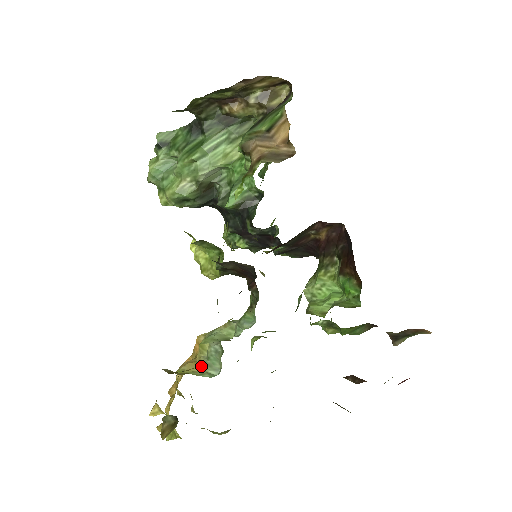
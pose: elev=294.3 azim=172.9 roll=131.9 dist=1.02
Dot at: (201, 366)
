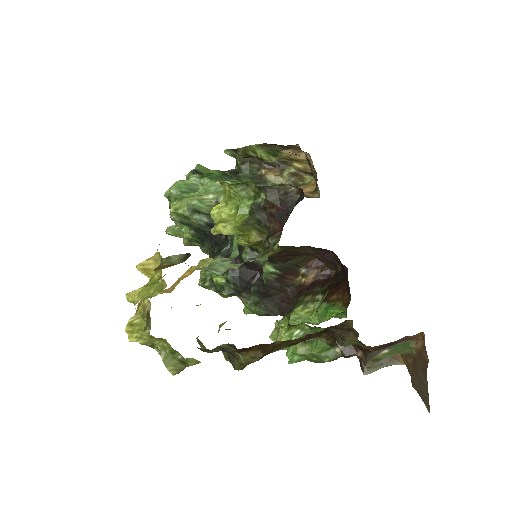
Dot at: (201, 268)
